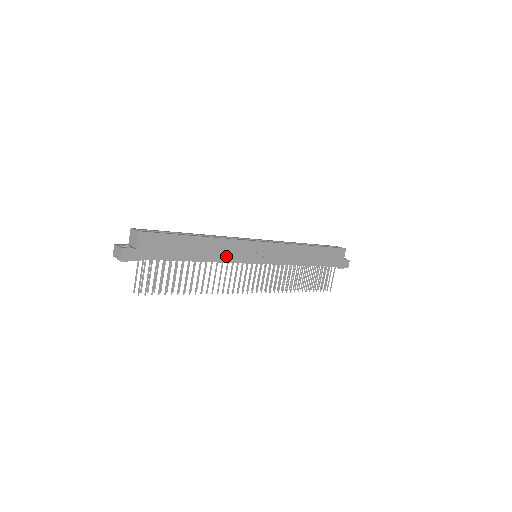
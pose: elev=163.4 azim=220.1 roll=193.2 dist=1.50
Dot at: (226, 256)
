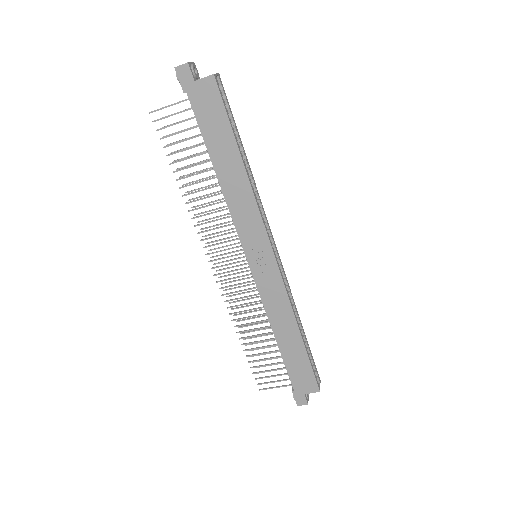
Dot at: (236, 208)
